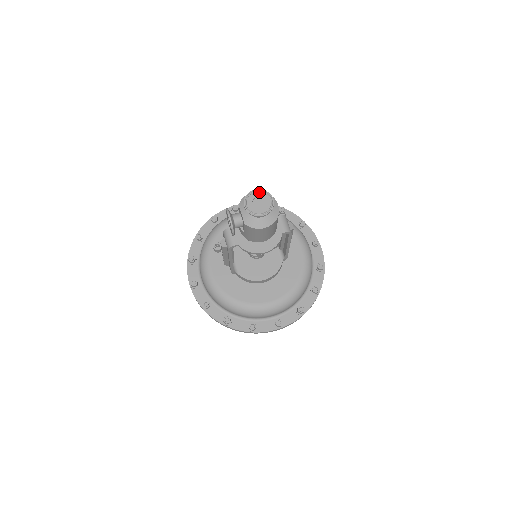
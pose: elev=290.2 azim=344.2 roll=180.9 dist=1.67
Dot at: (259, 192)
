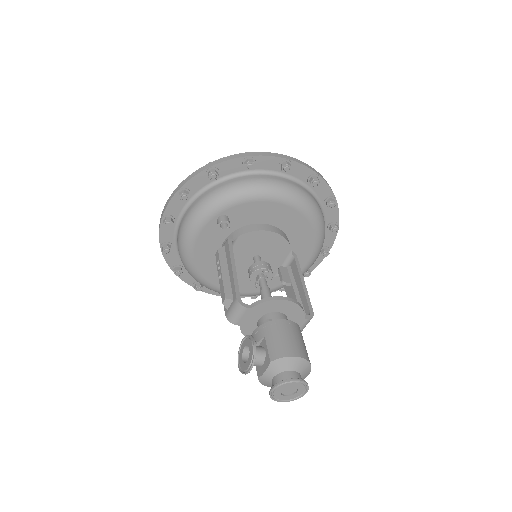
Dot at: (300, 384)
